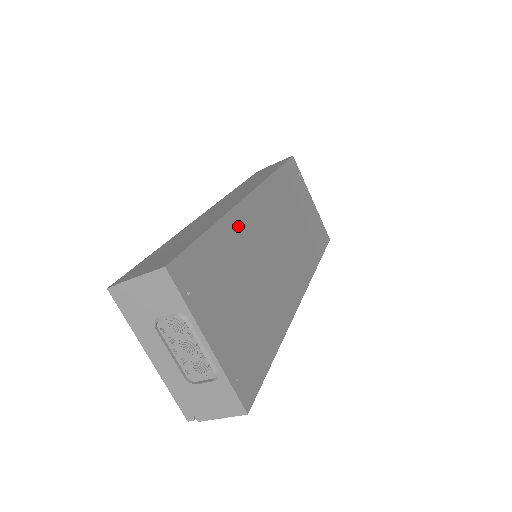
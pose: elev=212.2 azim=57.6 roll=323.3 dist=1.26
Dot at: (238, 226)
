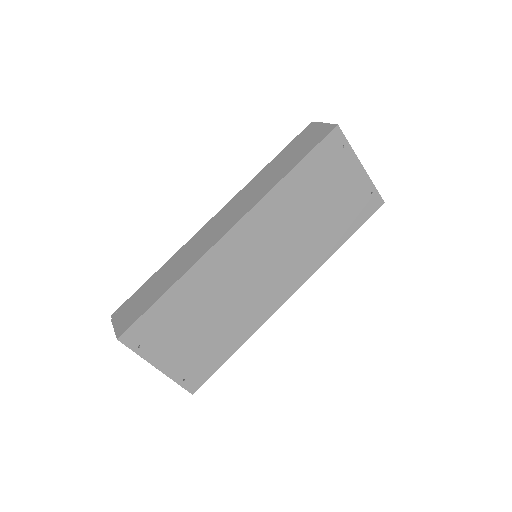
Dot at: (205, 272)
